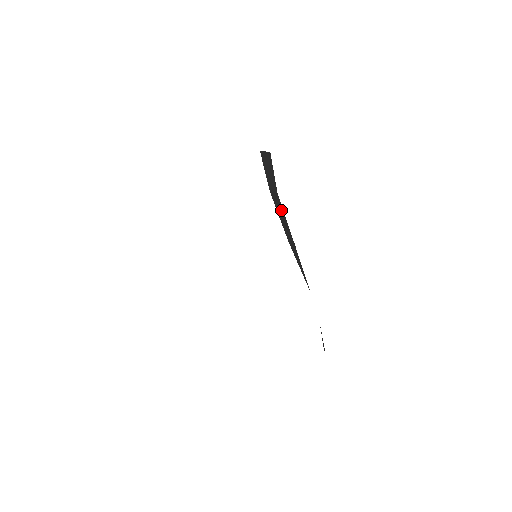
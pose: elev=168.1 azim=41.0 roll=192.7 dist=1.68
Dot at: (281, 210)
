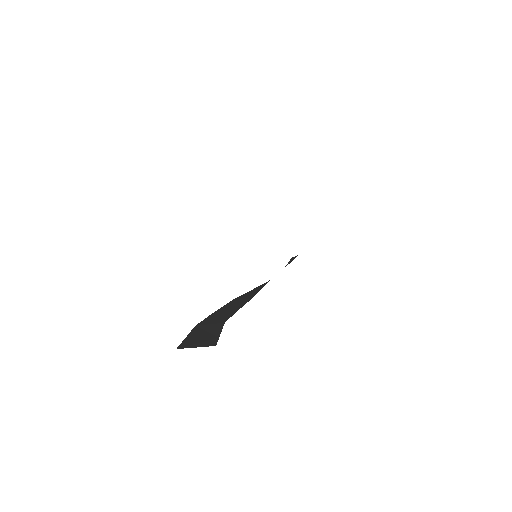
Dot at: occluded
